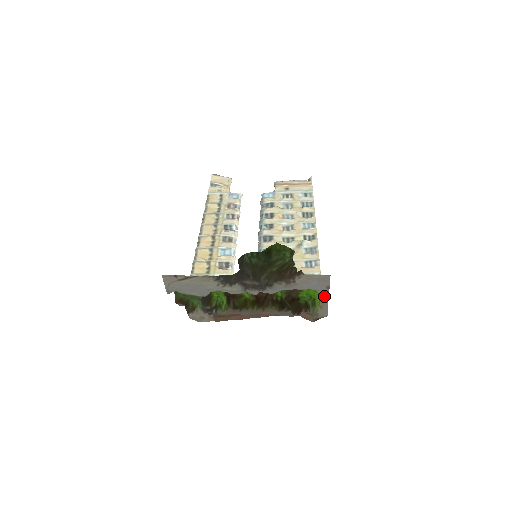
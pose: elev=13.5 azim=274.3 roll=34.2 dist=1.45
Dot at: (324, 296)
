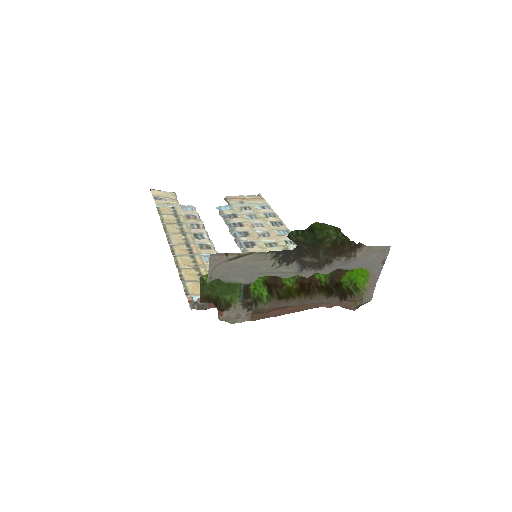
Dot at: (375, 274)
